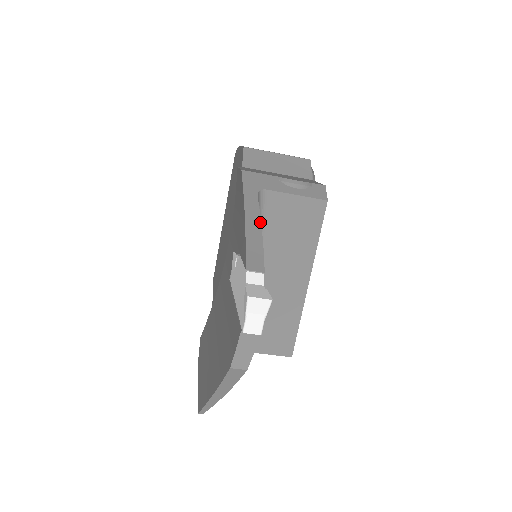
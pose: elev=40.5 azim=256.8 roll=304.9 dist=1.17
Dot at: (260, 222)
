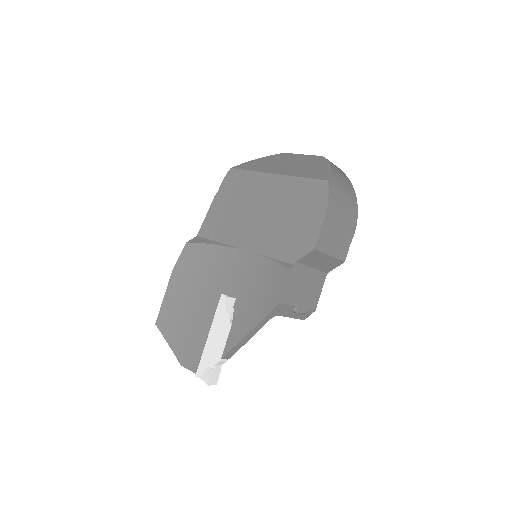
Dot at: occluded
